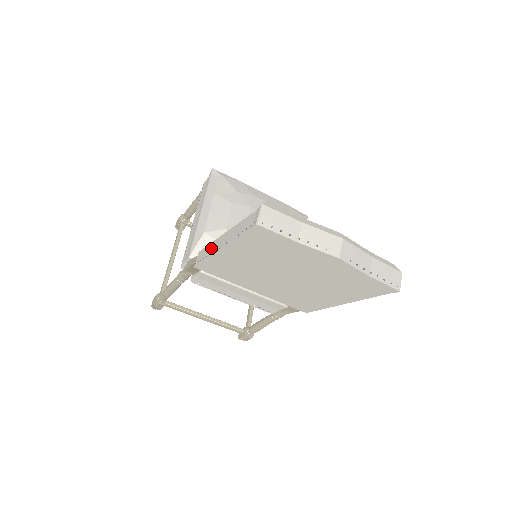
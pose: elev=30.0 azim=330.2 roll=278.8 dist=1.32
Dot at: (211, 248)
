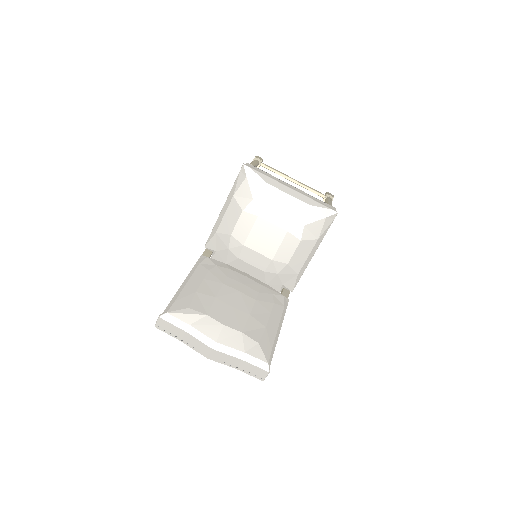
Dot at: occluded
